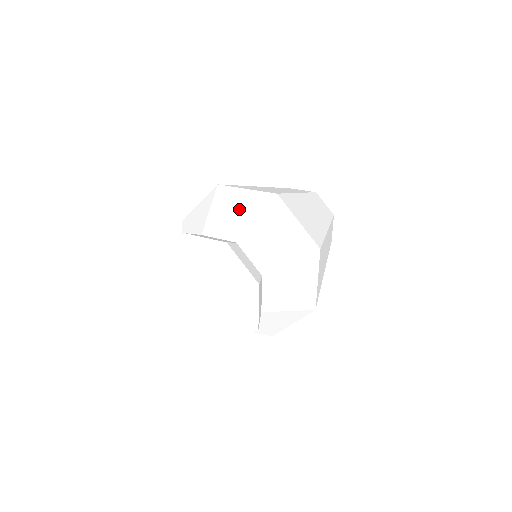
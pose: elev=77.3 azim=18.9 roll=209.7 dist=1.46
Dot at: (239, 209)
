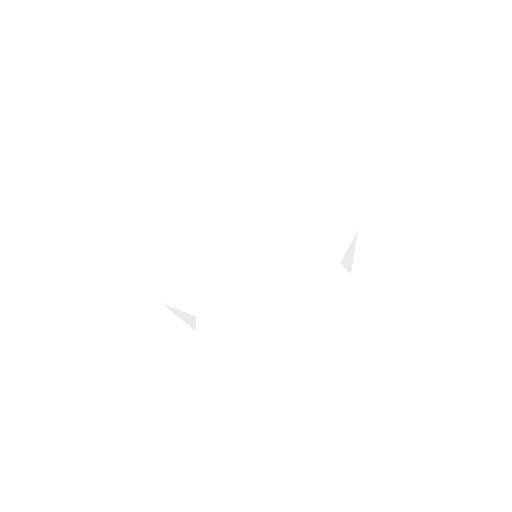
Dot at: (276, 197)
